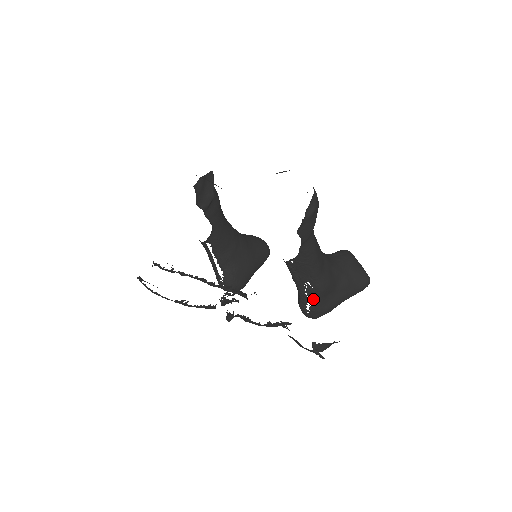
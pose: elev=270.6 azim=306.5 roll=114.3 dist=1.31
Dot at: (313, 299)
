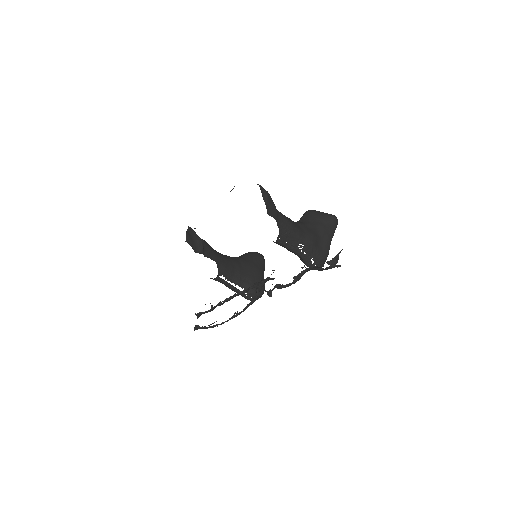
Dot at: (311, 253)
